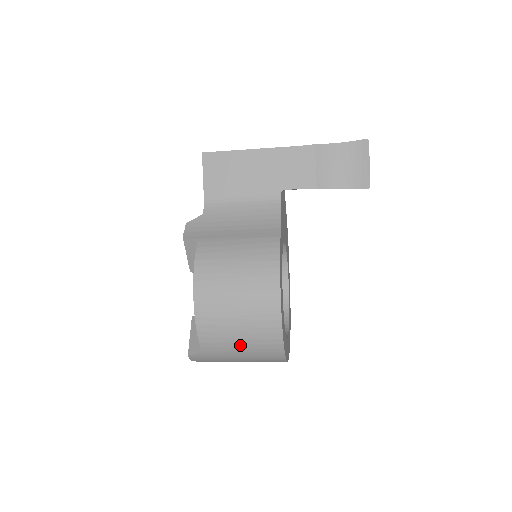
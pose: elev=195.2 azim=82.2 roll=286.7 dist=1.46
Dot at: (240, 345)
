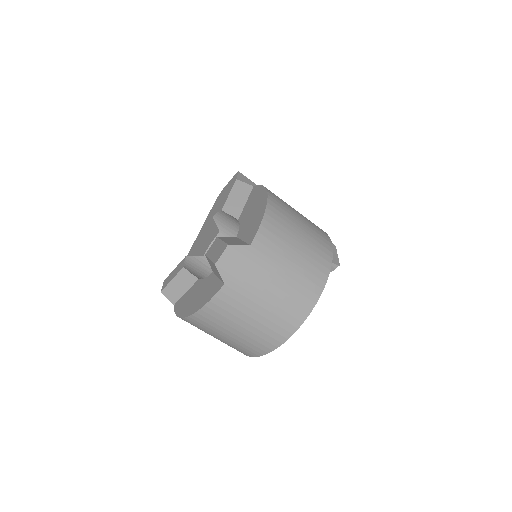
Dot at: (291, 260)
